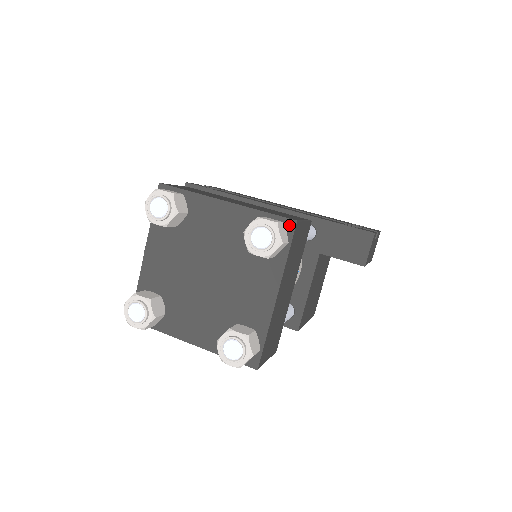
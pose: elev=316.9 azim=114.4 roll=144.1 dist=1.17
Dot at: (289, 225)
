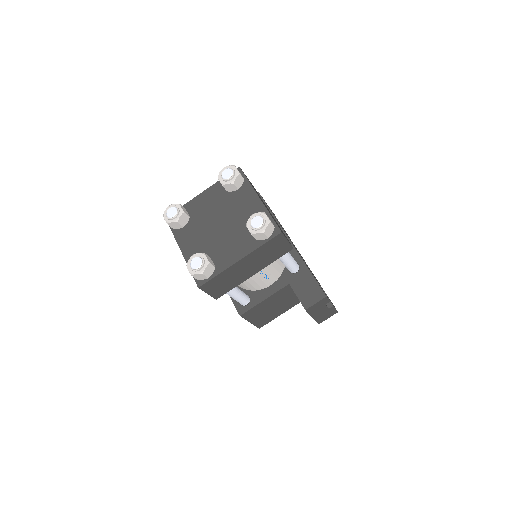
Dot at: (276, 231)
